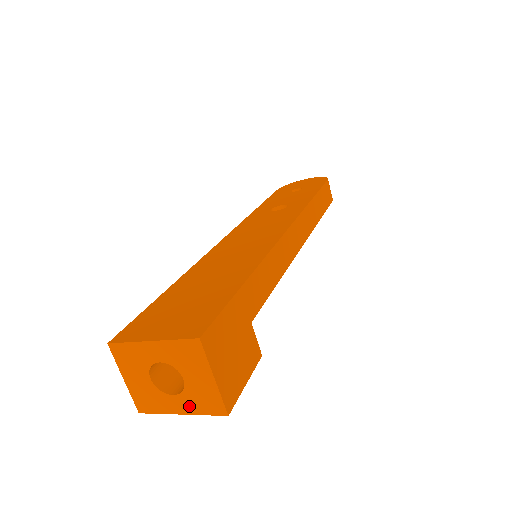
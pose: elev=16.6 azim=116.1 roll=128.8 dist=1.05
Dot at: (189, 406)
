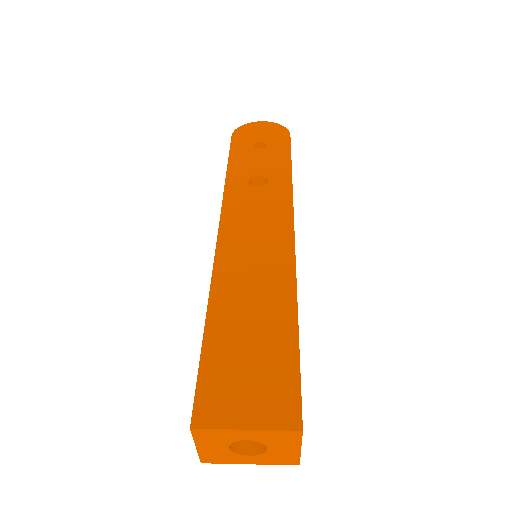
Dot at: (262, 461)
